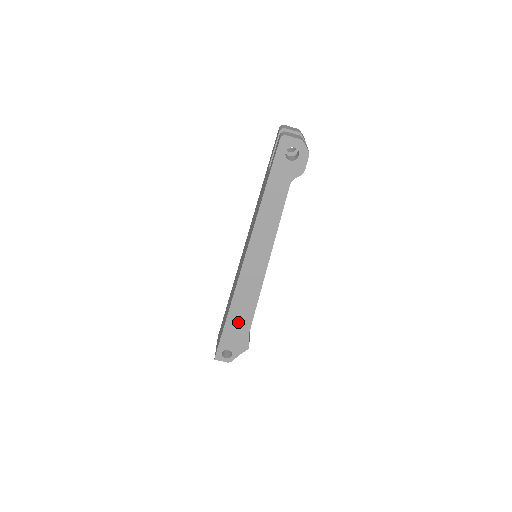
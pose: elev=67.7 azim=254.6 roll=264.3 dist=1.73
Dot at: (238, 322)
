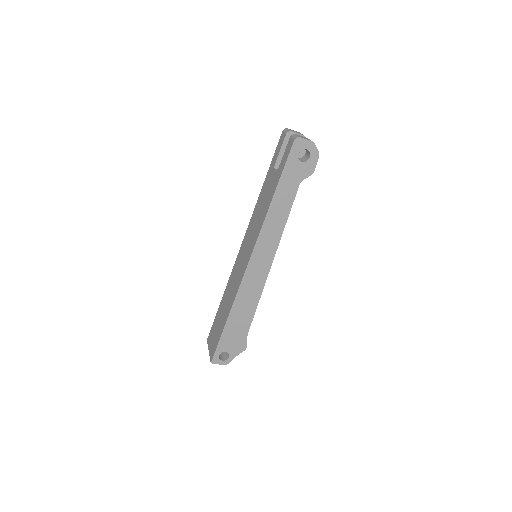
Dot at: (238, 323)
